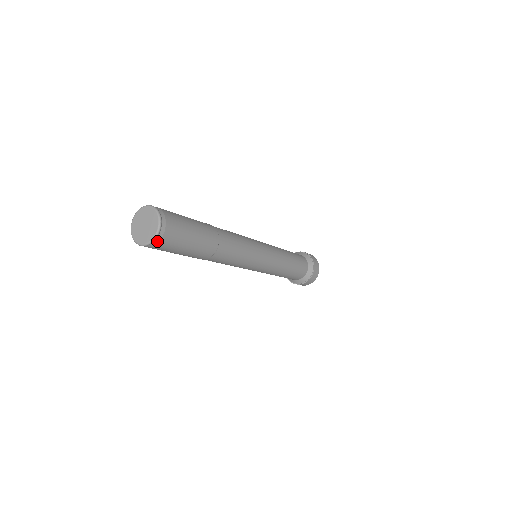
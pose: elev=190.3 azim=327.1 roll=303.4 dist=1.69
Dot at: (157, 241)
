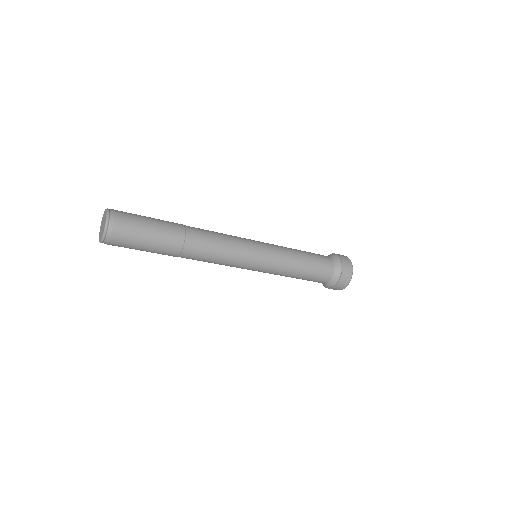
Dot at: (111, 223)
